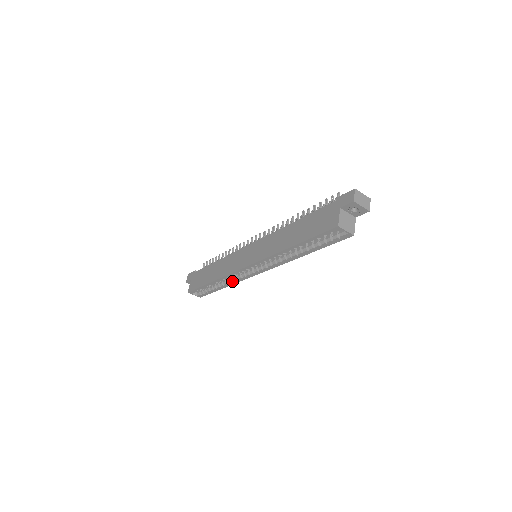
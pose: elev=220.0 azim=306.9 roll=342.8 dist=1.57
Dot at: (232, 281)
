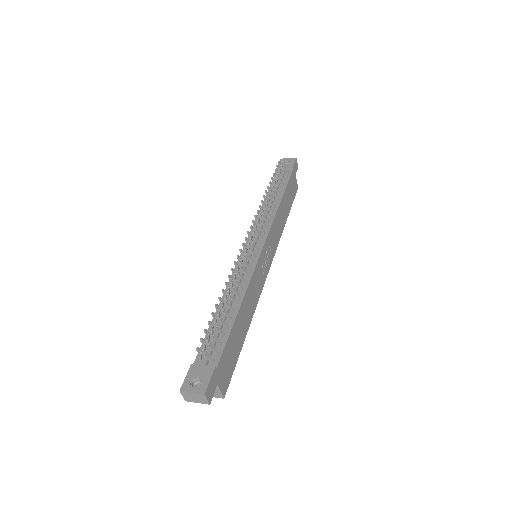
Dot at: occluded
